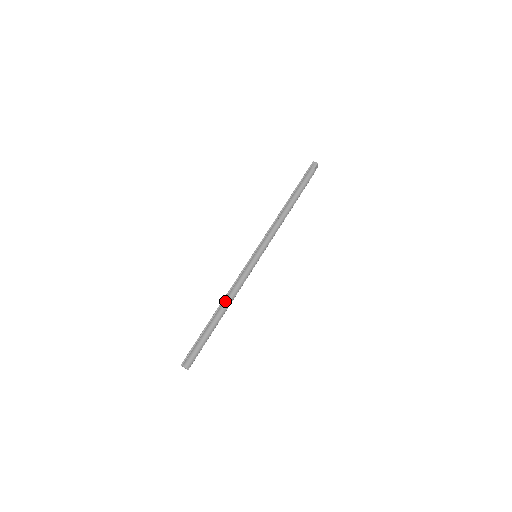
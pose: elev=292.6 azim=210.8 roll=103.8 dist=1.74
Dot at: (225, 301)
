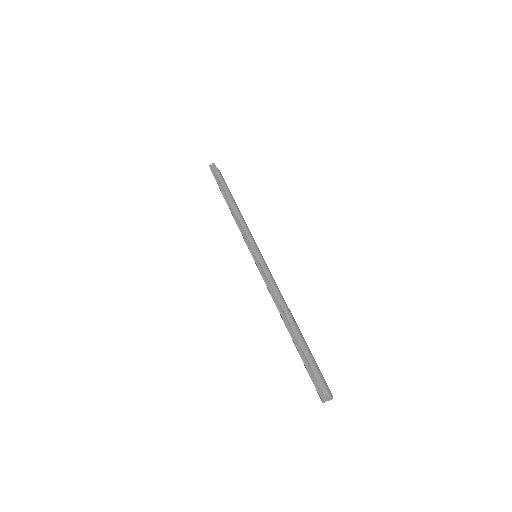
Dot at: (282, 308)
